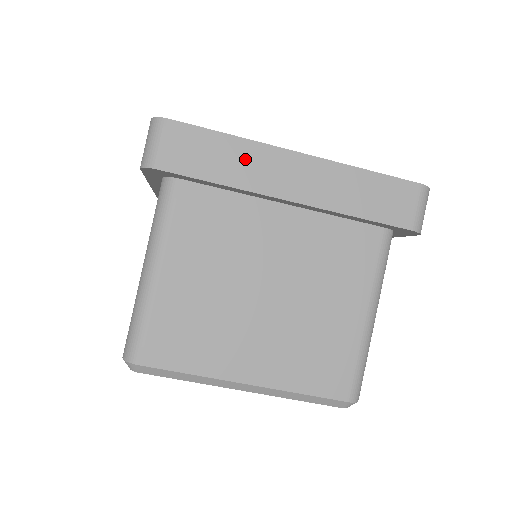
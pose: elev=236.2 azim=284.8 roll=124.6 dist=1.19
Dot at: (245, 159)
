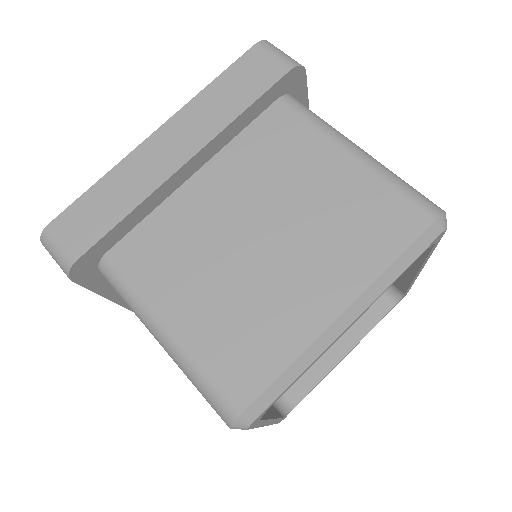
Dot at: (125, 180)
